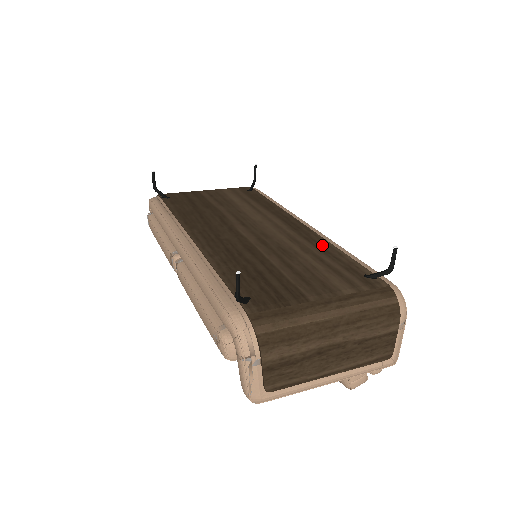
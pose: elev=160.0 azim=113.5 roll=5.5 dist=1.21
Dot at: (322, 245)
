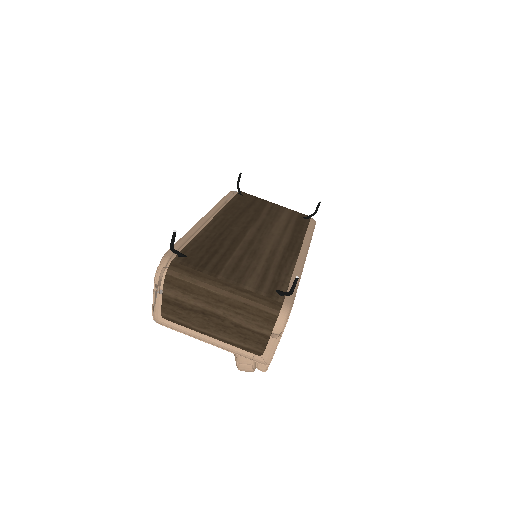
Dot at: (286, 265)
